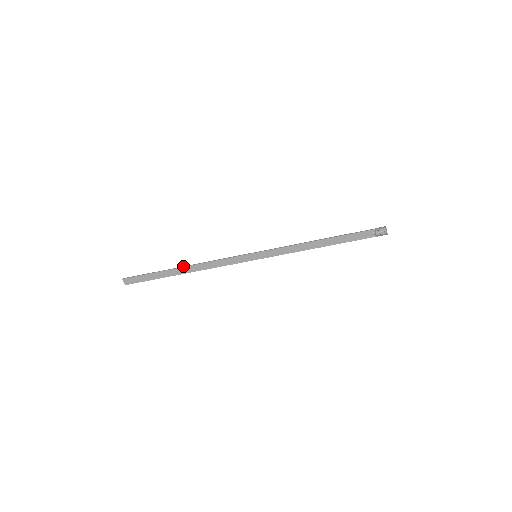
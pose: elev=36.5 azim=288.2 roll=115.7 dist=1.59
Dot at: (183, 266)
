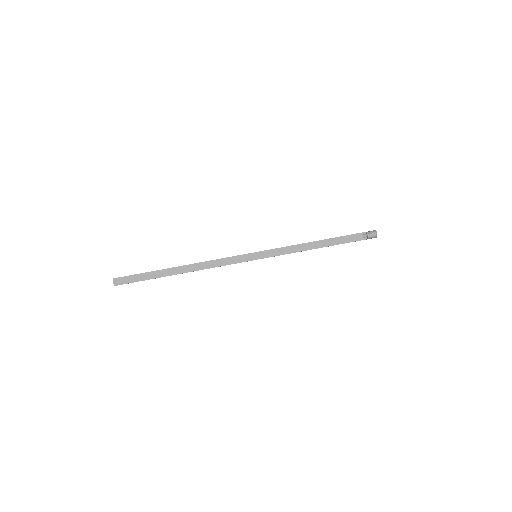
Dot at: occluded
